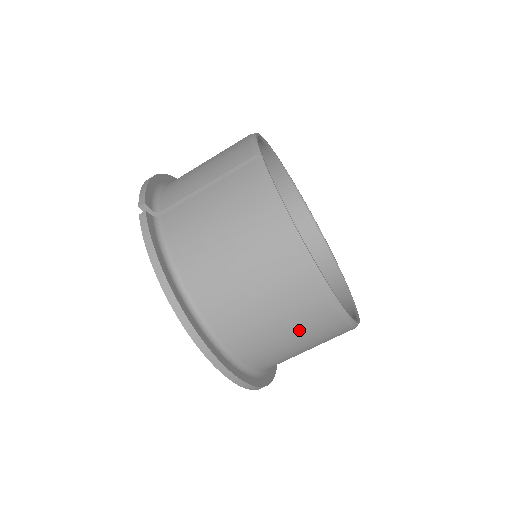
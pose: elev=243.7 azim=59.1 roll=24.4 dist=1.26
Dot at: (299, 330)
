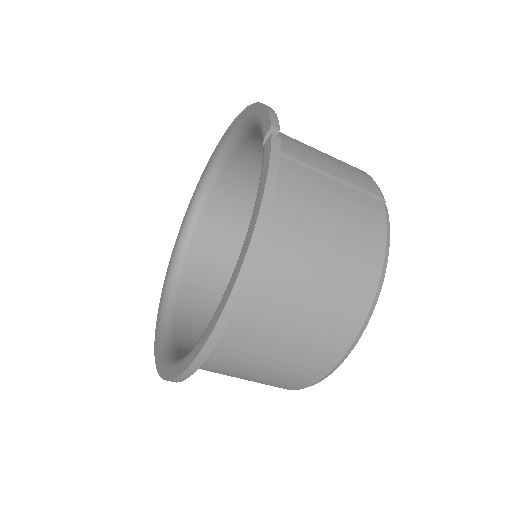
Dot at: (286, 364)
